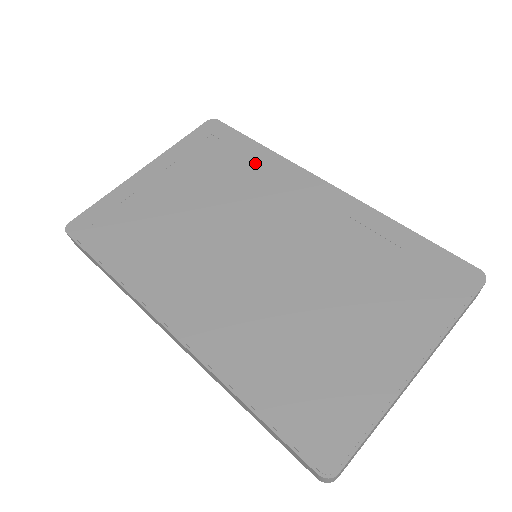
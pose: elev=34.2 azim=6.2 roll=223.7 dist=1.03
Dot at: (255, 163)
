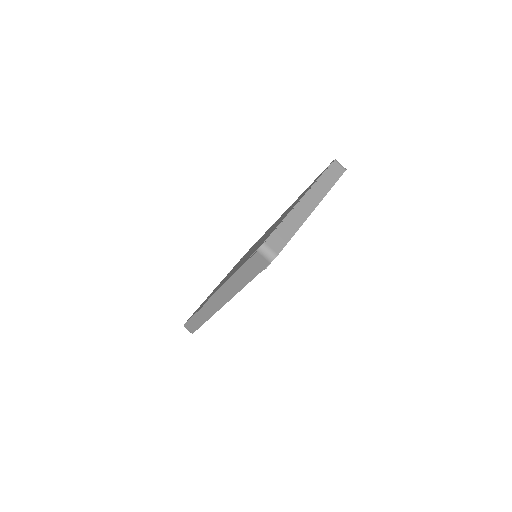
Dot at: (257, 241)
